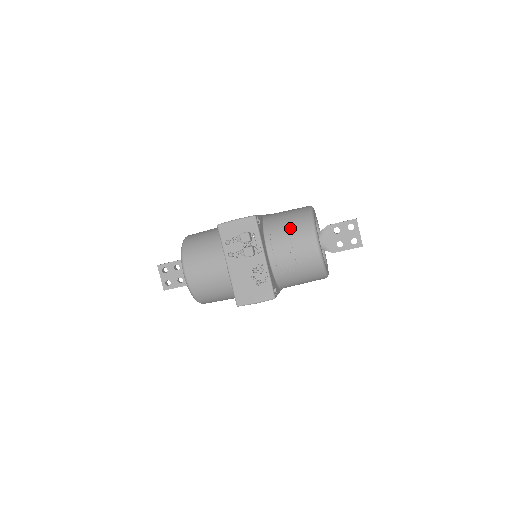
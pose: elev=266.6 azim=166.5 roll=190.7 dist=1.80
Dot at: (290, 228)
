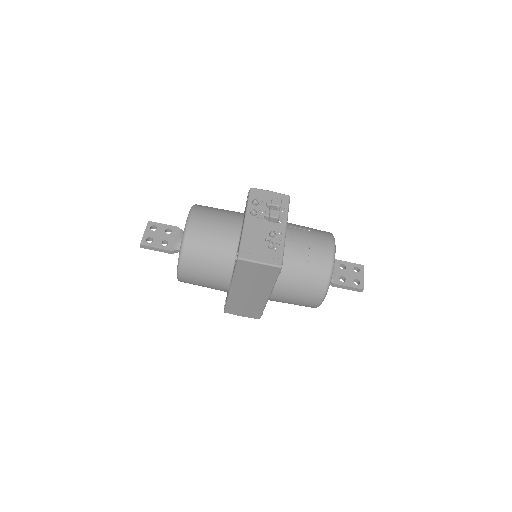
Dot at: (311, 230)
